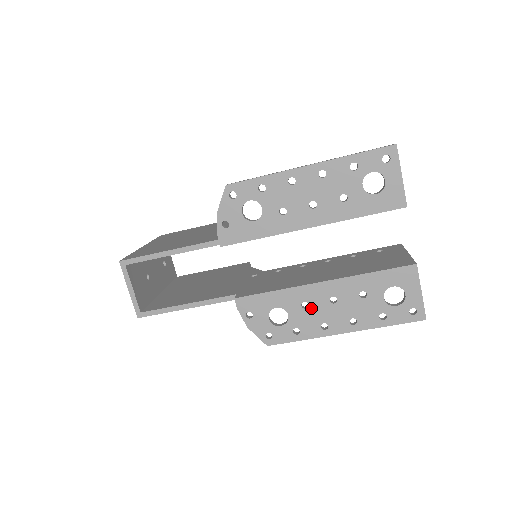
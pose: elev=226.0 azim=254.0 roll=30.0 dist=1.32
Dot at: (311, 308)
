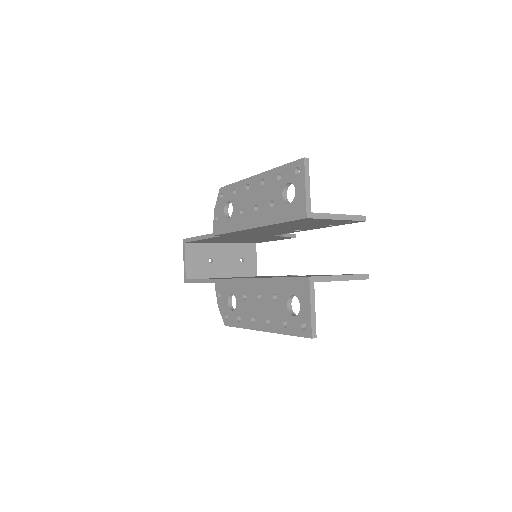
Dot at: (248, 300)
